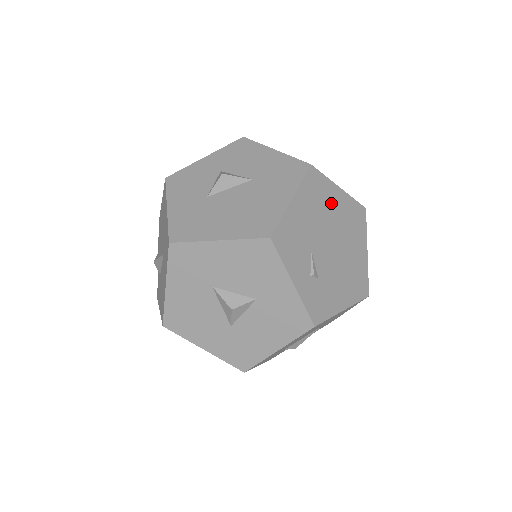
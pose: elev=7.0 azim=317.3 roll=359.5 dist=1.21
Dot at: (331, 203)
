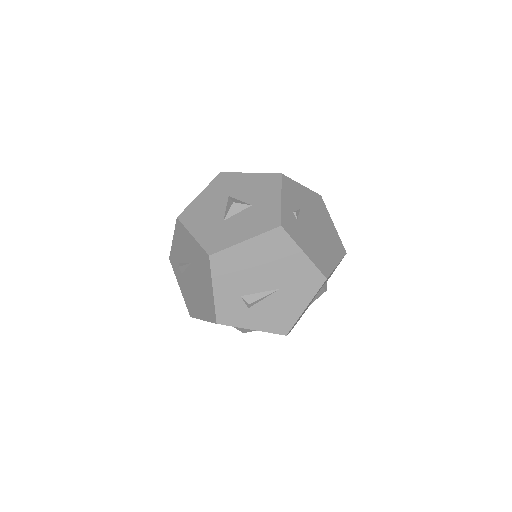
Dot at: (324, 218)
